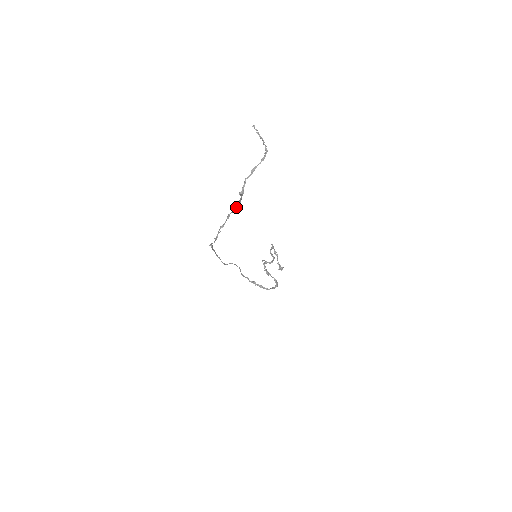
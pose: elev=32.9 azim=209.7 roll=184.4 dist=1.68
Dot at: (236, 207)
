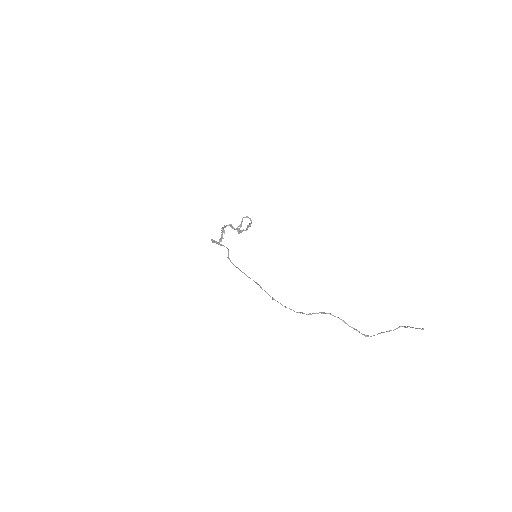
Dot at: (340, 319)
